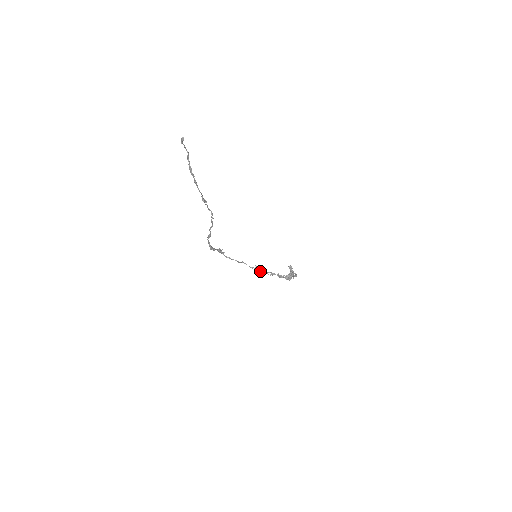
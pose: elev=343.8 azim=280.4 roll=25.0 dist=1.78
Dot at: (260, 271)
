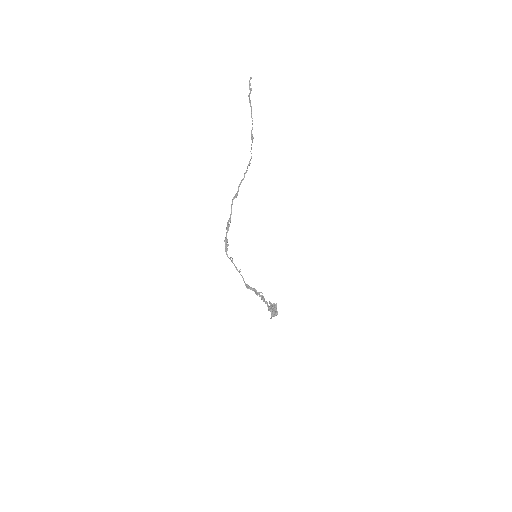
Dot at: (254, 288)
